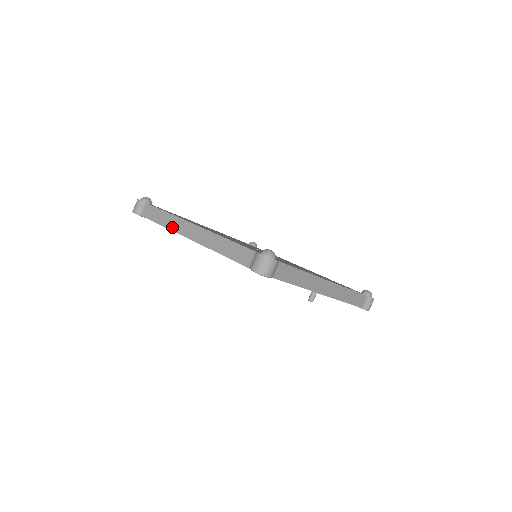
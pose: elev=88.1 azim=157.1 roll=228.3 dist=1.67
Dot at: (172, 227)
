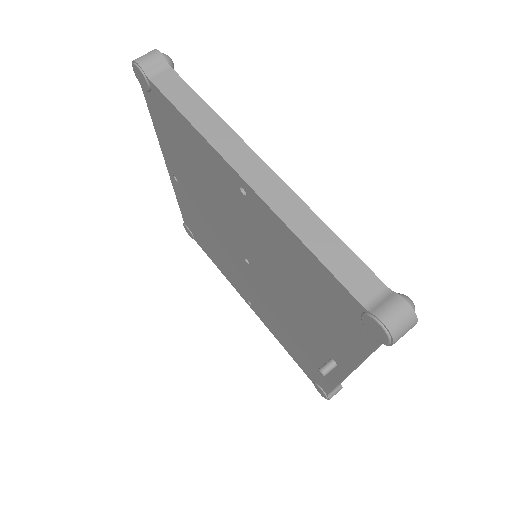
Dot at: (214, 139)
